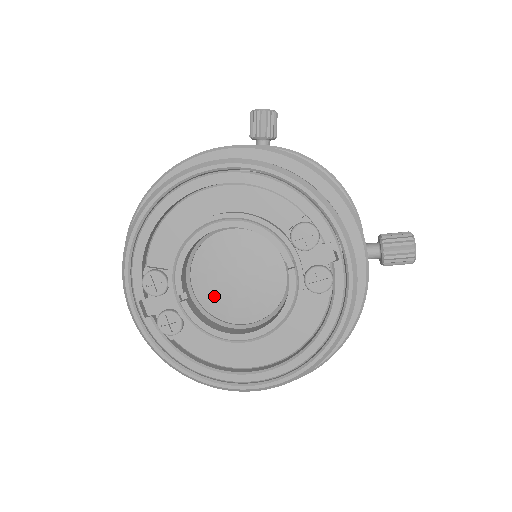
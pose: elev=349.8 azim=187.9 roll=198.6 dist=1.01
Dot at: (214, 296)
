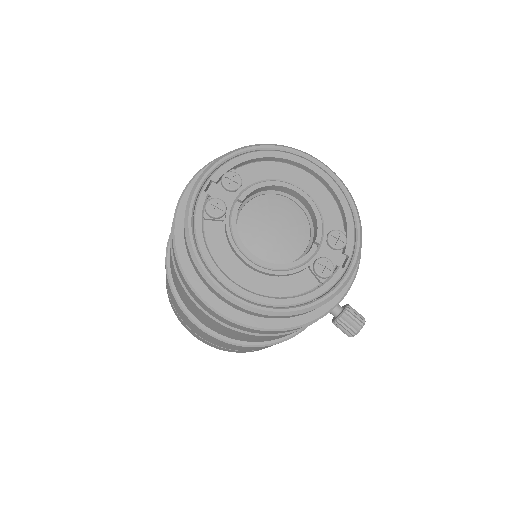
Dot at: (250, 224)
